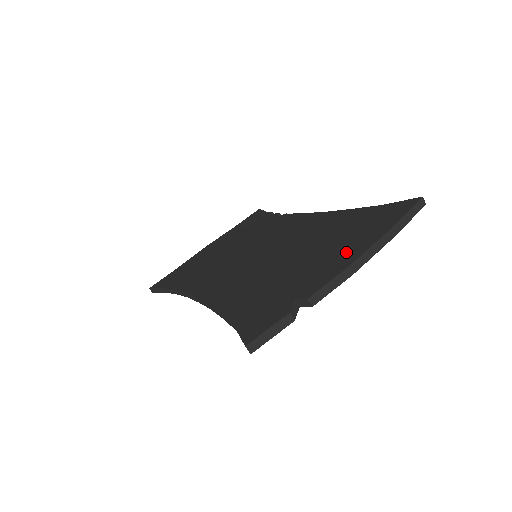
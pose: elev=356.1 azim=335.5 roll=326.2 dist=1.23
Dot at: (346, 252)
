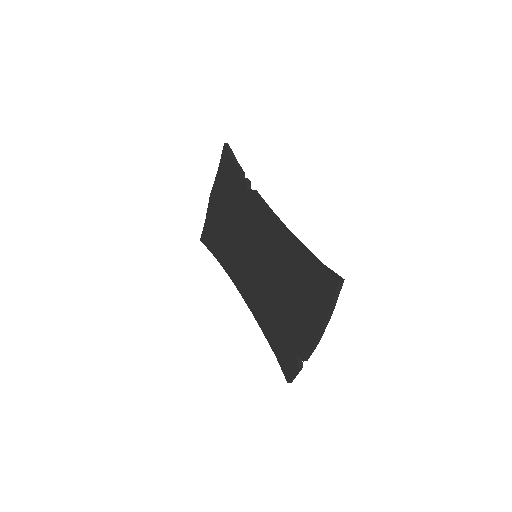
Dot at: (310, 322)
